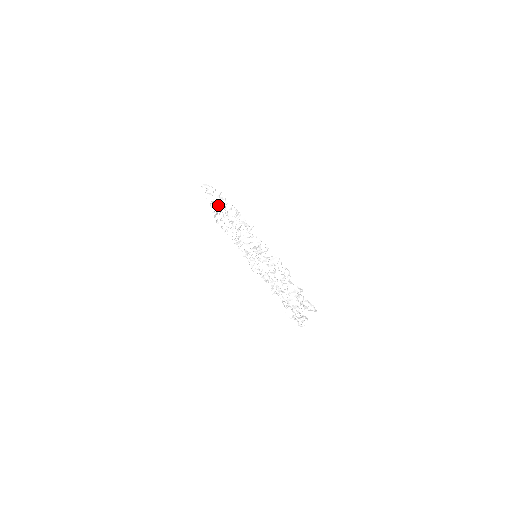
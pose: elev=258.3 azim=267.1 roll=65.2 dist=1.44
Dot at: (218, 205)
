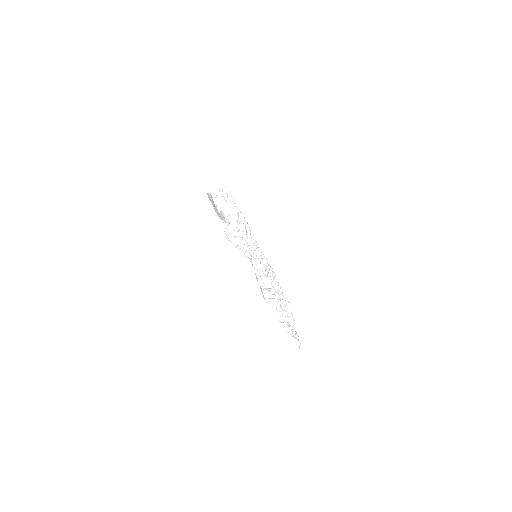
Dot at: (225, 214)
